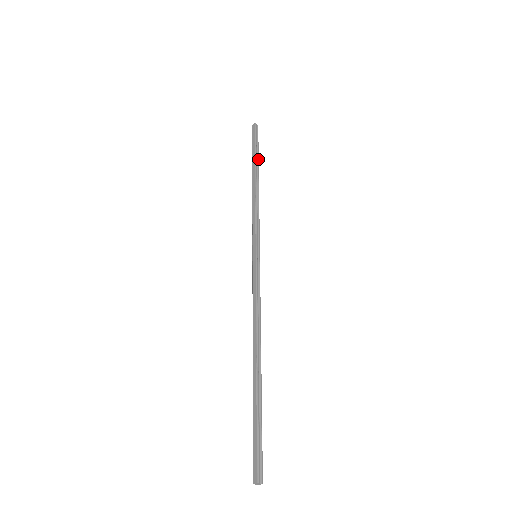
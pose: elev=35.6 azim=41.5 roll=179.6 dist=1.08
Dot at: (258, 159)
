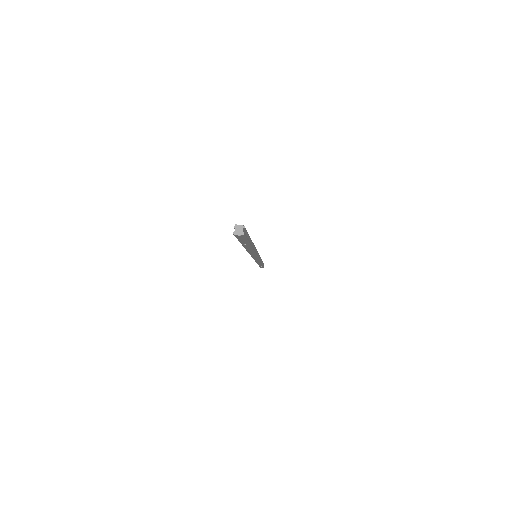
Dot at: occluded
